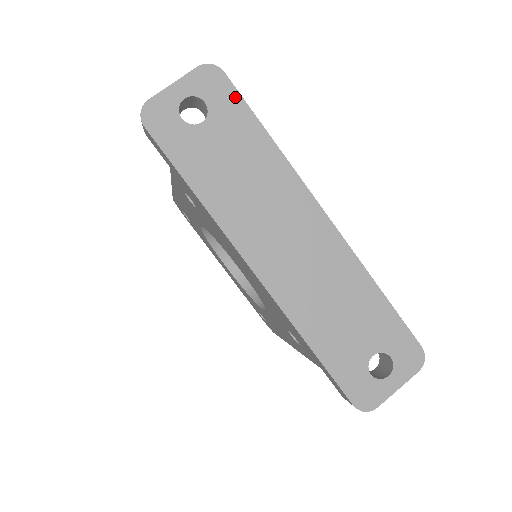
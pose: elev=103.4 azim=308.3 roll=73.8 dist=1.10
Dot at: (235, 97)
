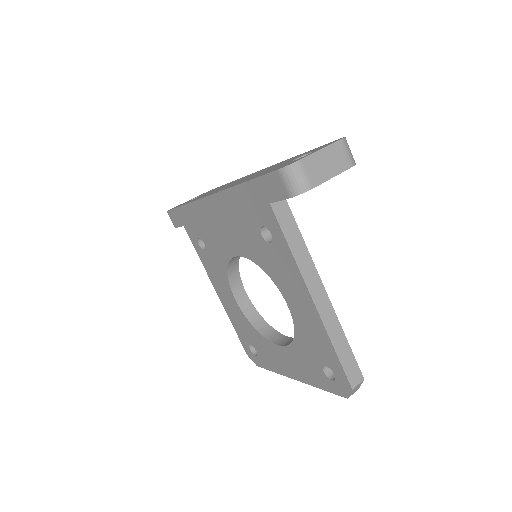
Dot at: occluded
